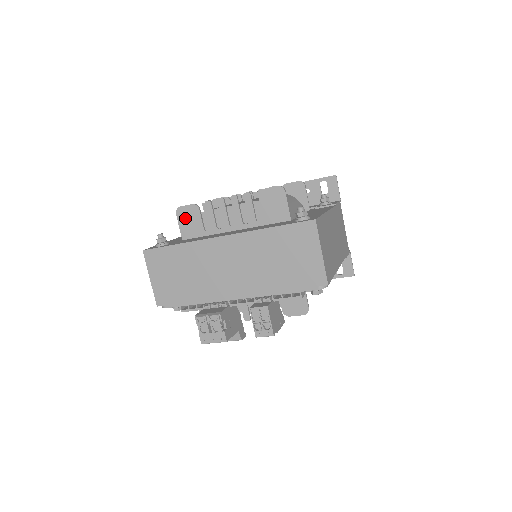
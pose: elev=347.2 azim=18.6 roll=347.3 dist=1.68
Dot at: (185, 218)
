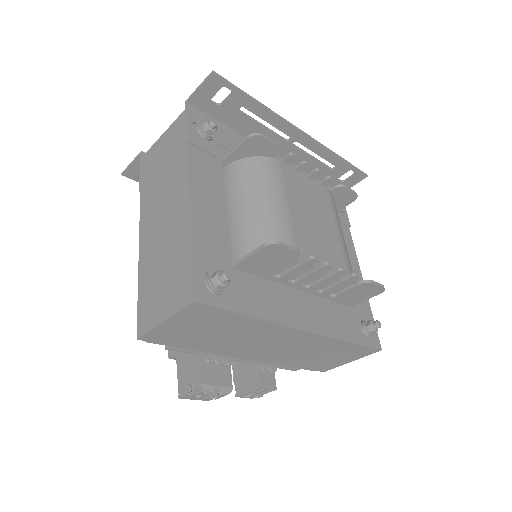
Dot at: (269, 256)
